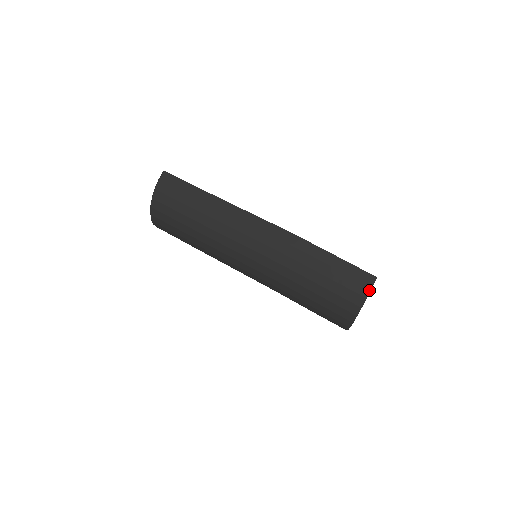
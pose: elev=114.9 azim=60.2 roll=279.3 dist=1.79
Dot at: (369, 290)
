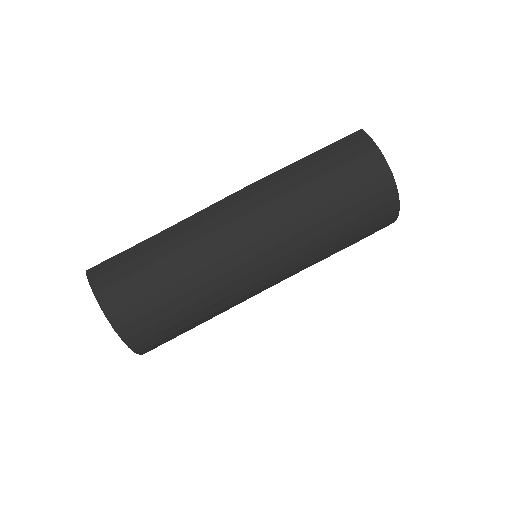
Dot at: (371, 140)
